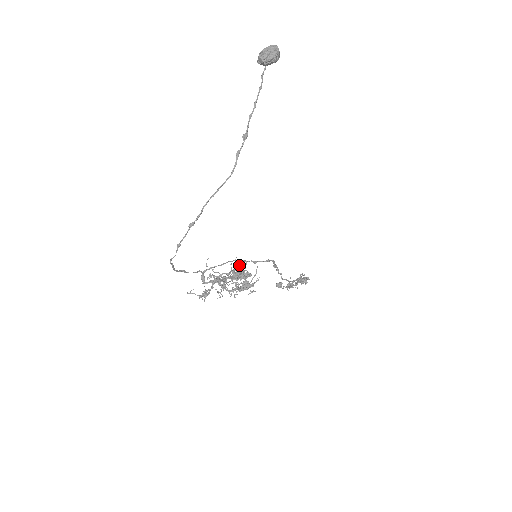
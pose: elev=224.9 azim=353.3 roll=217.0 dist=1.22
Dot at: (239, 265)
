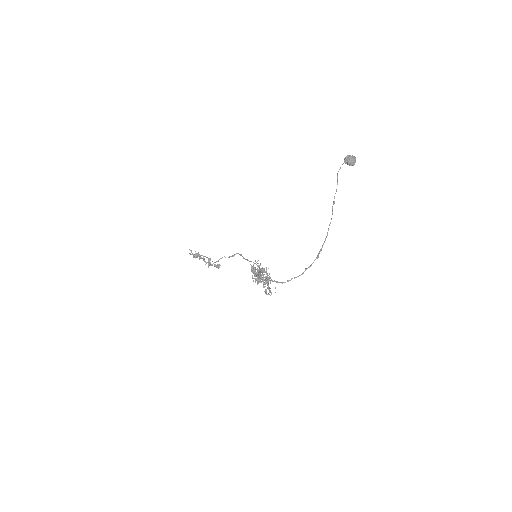
Dot at: occluded
